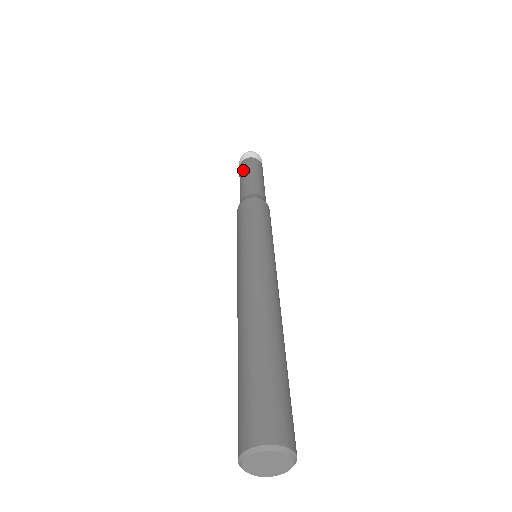
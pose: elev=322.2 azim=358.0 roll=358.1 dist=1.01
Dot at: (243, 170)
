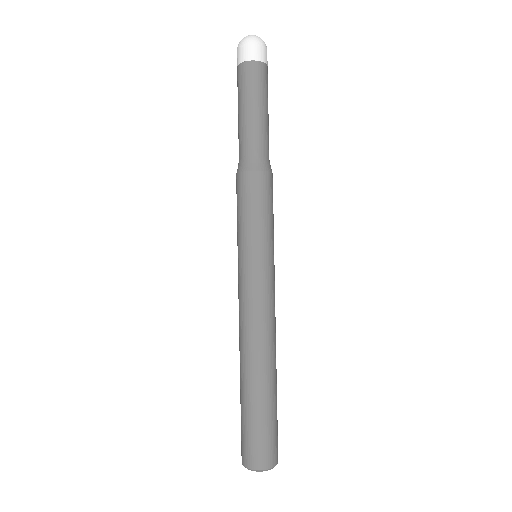
Dot at: (245, 91)
